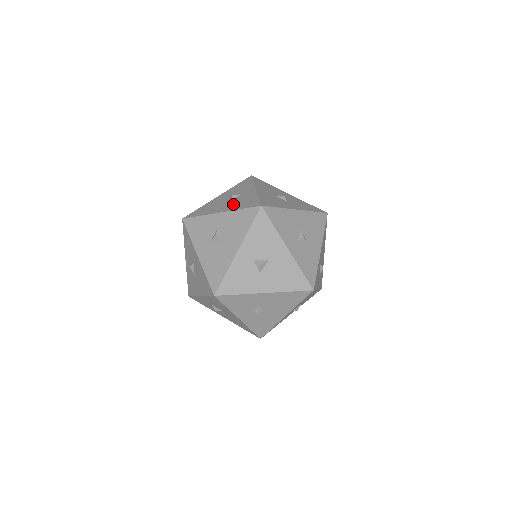
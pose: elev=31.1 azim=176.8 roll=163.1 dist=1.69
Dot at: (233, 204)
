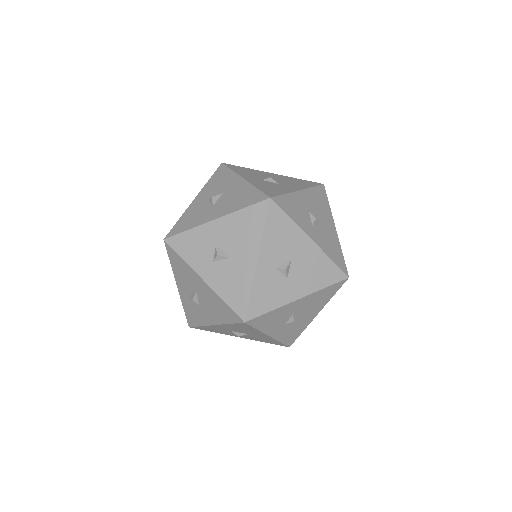
Dot at: occluded
